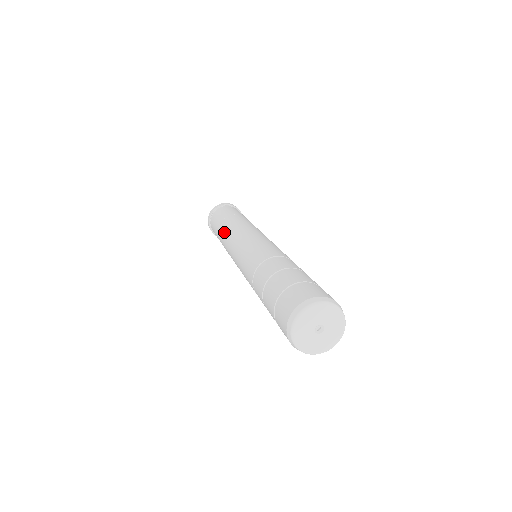
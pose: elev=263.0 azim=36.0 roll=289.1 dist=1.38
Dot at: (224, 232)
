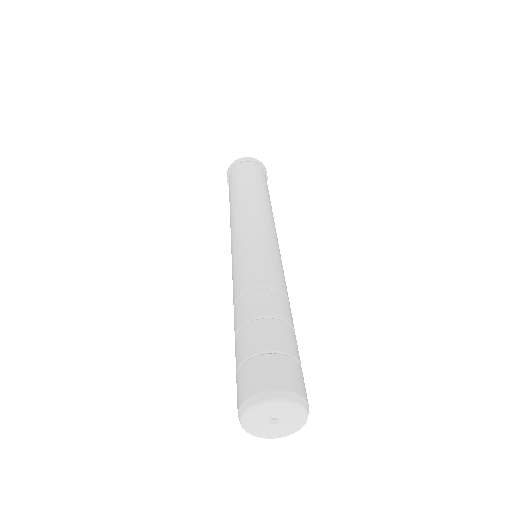
Dot at: (231, 211)
